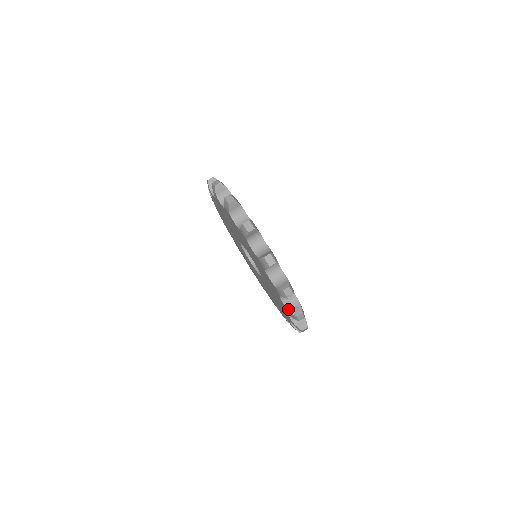
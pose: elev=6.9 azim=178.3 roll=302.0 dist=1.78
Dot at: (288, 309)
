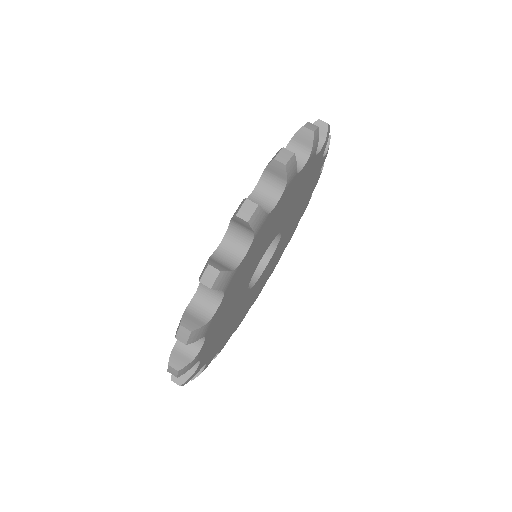
Dot at: (212, 256)
